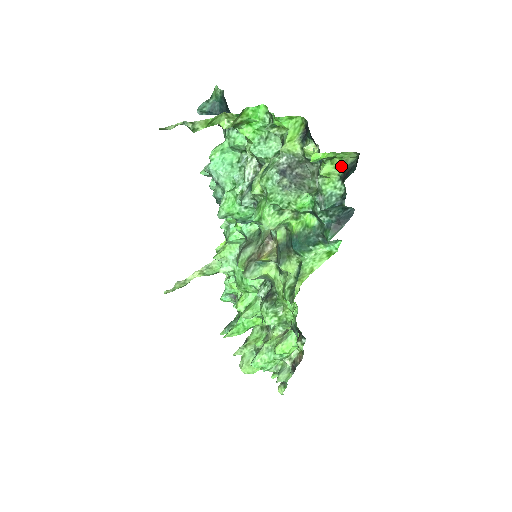
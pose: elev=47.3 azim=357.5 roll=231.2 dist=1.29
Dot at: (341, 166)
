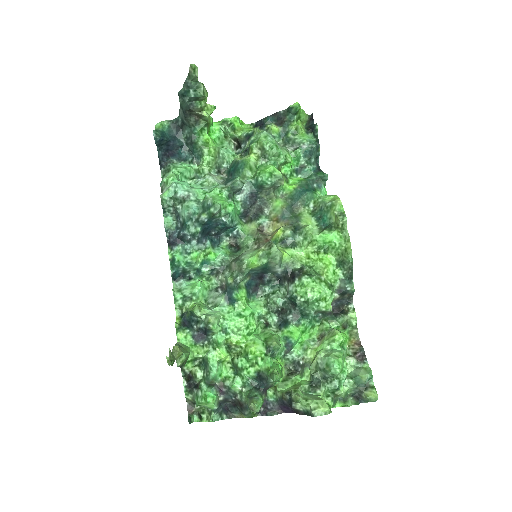
Dot at: (303, 126)
